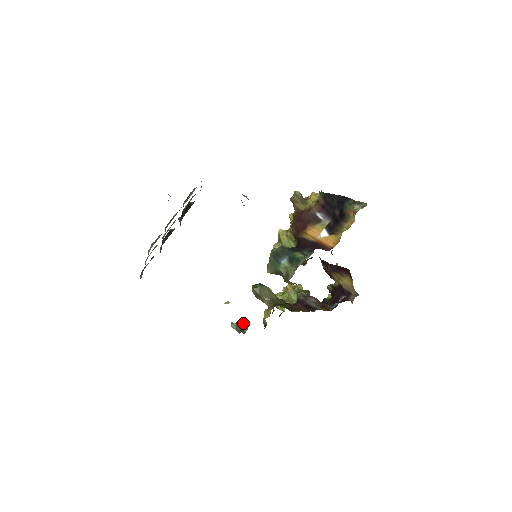
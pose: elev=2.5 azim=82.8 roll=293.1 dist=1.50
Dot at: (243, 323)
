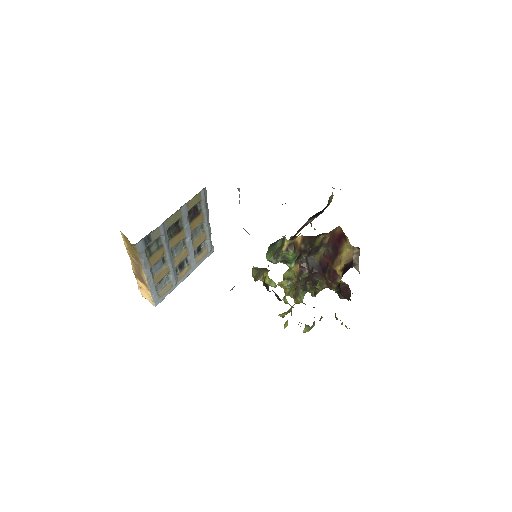
Dot at: occluded
